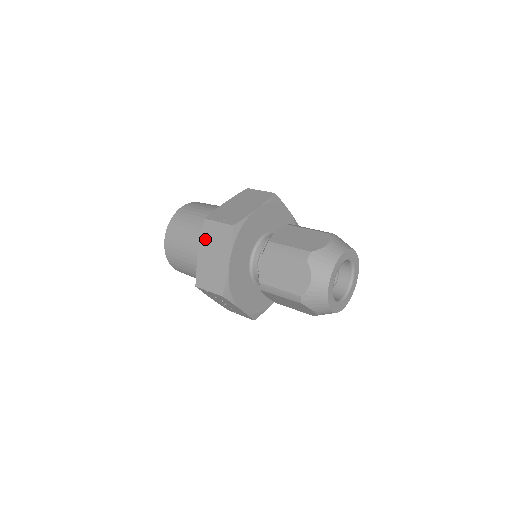
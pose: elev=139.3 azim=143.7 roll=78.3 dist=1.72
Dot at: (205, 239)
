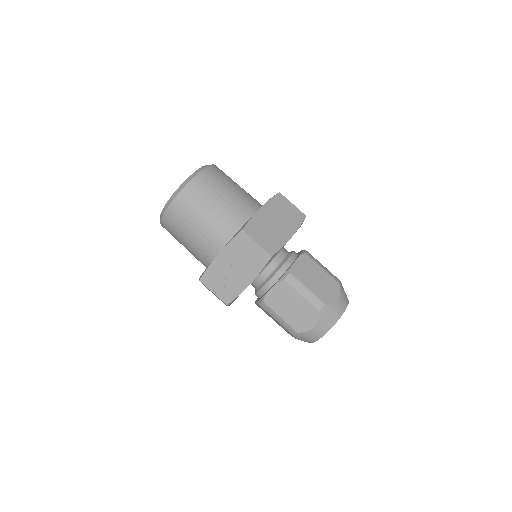
Dot at: (273, 205)
